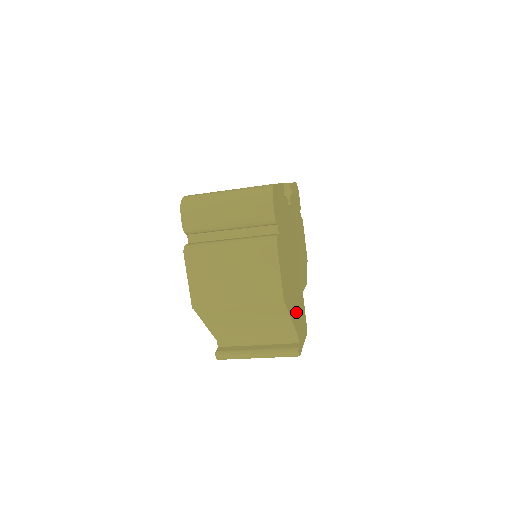
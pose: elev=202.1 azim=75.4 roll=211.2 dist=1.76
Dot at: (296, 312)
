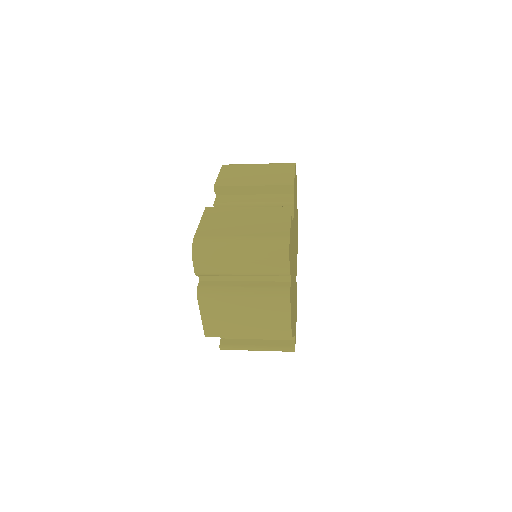
Dot at: (294, 316)
